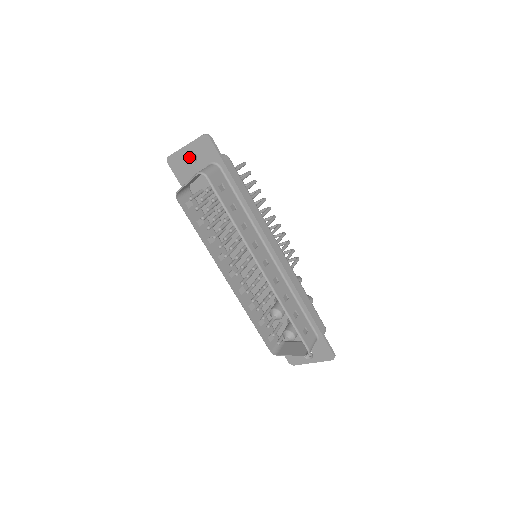
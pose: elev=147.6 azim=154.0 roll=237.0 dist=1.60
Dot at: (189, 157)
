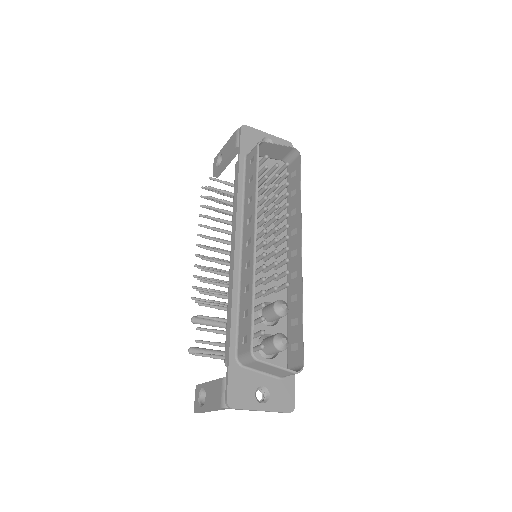
Dot at: occluded
